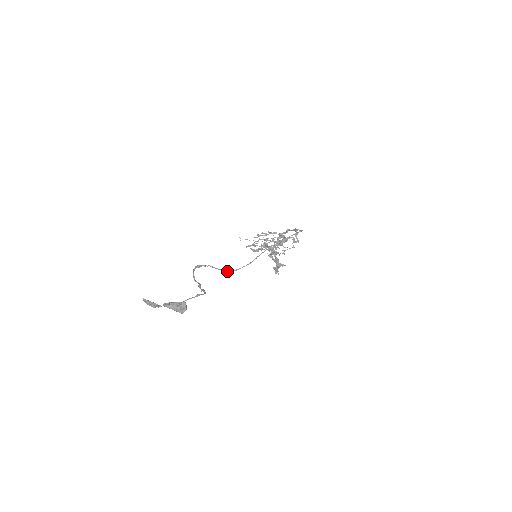
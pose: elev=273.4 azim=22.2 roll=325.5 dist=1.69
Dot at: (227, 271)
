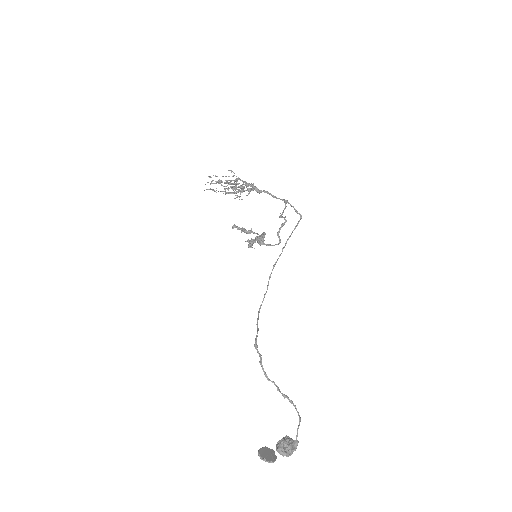
Dot at: occluded
